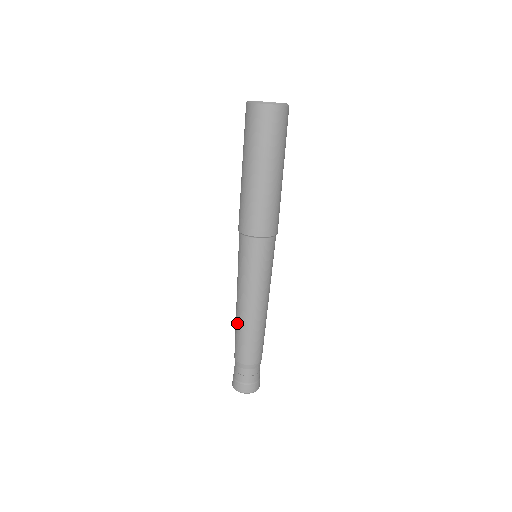
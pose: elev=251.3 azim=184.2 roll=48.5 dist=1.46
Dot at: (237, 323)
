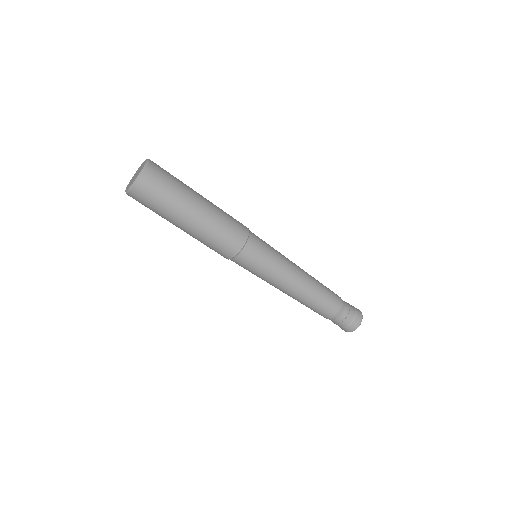
Dot at: occluded
